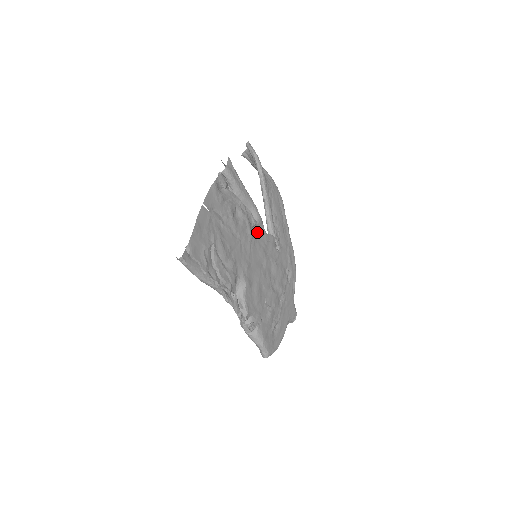
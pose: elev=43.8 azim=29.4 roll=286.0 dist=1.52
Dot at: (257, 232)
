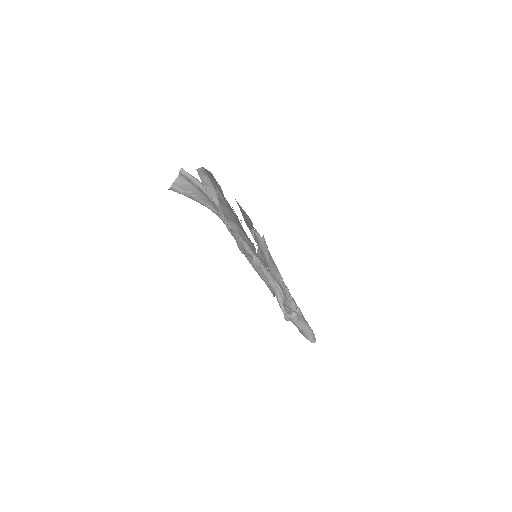
Dot at: (242, 237)
